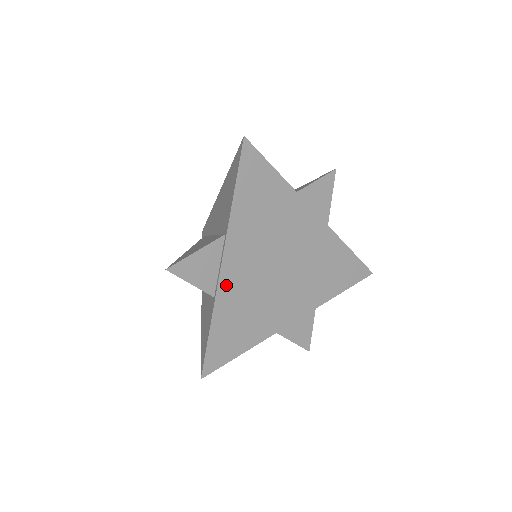
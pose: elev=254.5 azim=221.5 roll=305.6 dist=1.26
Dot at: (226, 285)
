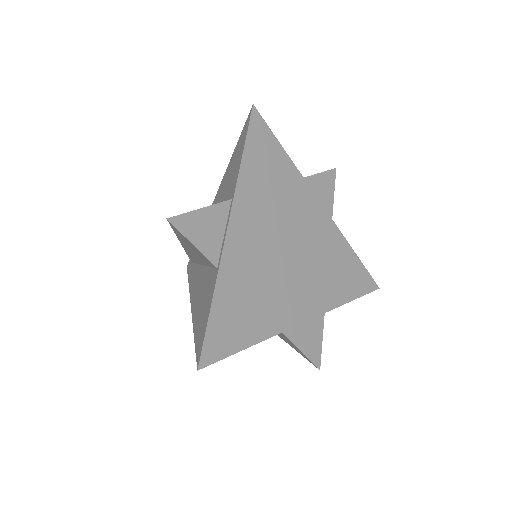
Dot at: (231, 254)
